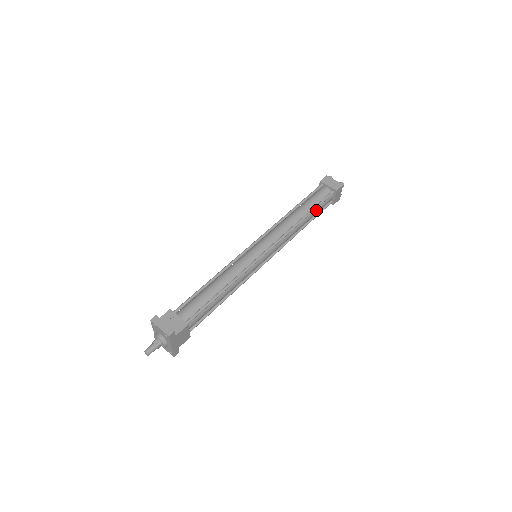
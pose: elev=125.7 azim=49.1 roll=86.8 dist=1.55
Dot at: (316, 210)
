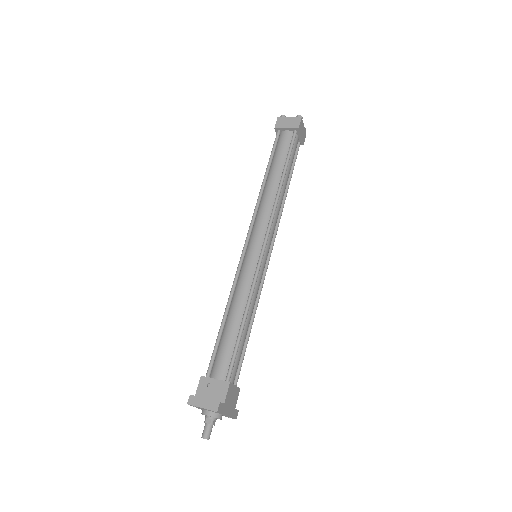
Dot at: (289, 164)
